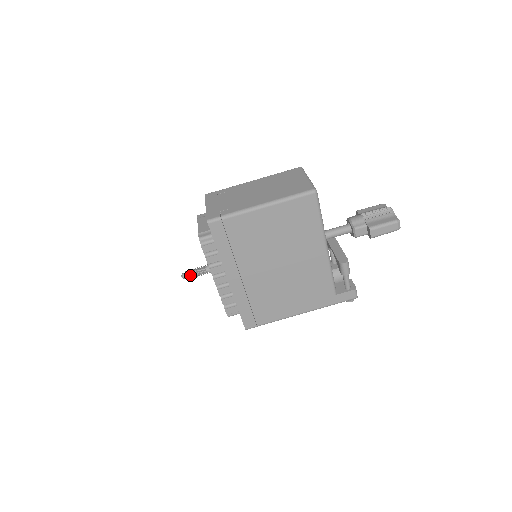
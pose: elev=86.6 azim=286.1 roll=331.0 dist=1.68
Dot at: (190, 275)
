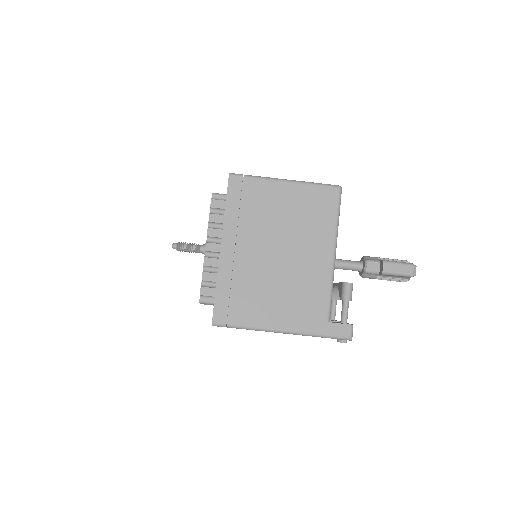
Dot at: (182, 245)
